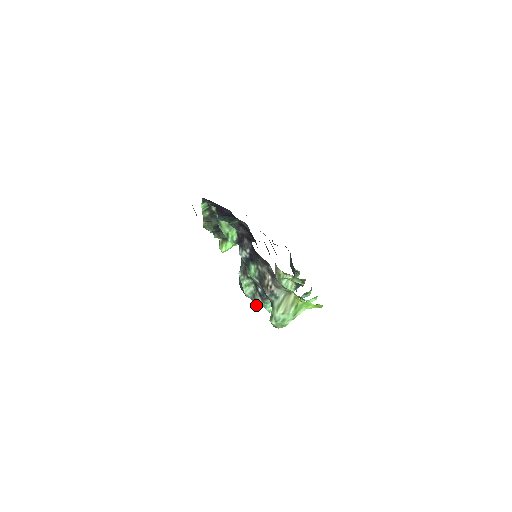
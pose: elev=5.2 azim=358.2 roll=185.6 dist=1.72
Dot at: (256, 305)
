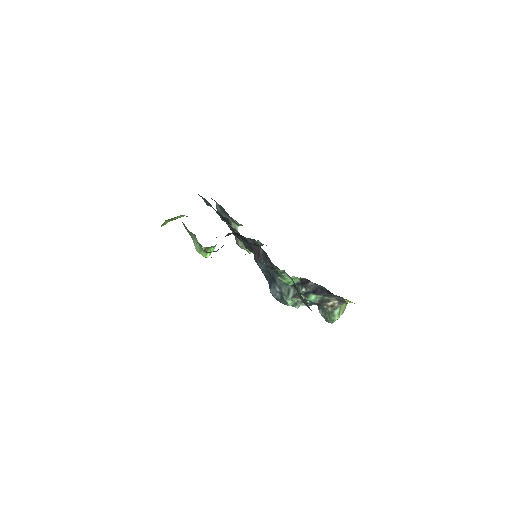
Dot at: (297, 308)
